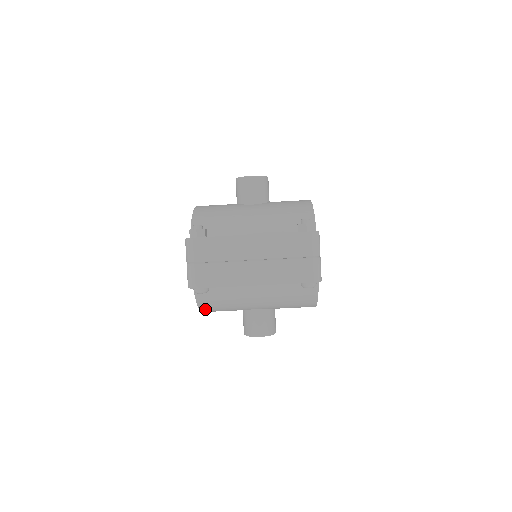
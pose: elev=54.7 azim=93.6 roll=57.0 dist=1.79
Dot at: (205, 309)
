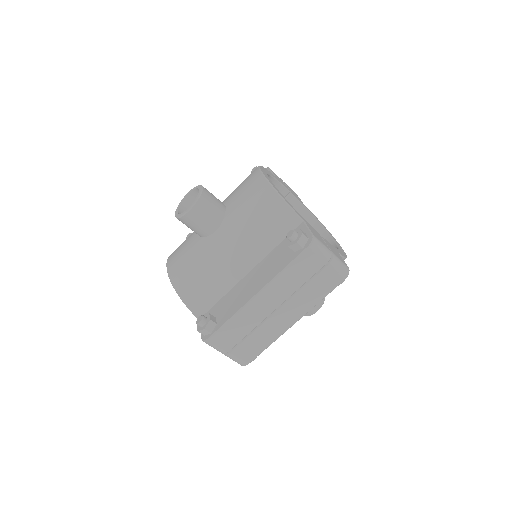
Dot at: occluded
